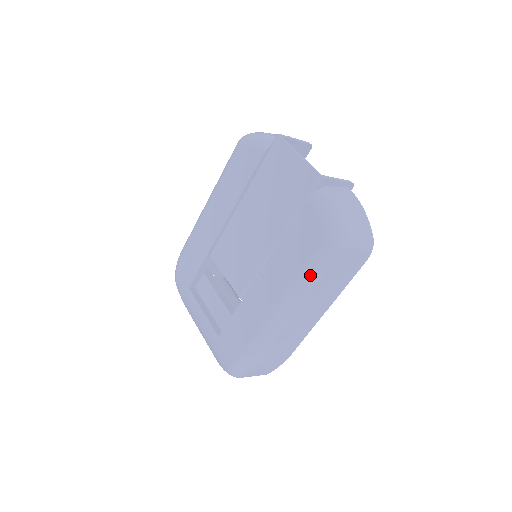
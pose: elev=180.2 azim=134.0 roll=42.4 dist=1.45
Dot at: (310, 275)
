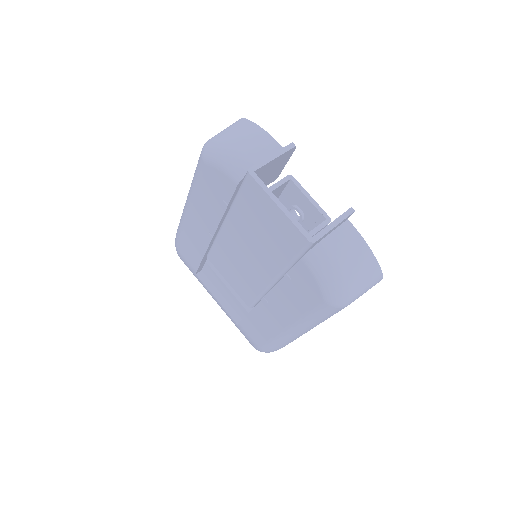
Dot at: (316, 320)
